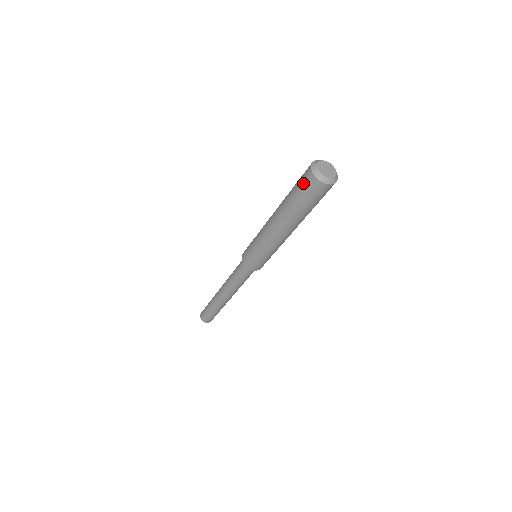
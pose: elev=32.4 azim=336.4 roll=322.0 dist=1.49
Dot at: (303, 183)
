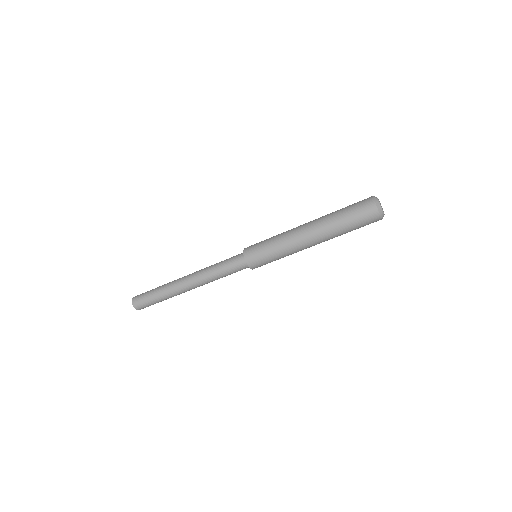
Dot at: (365, 218)
